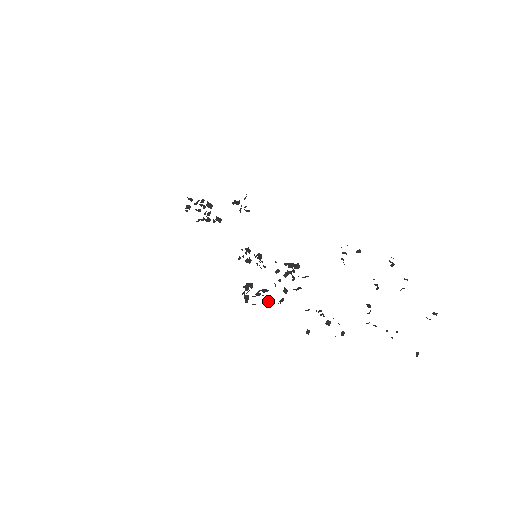
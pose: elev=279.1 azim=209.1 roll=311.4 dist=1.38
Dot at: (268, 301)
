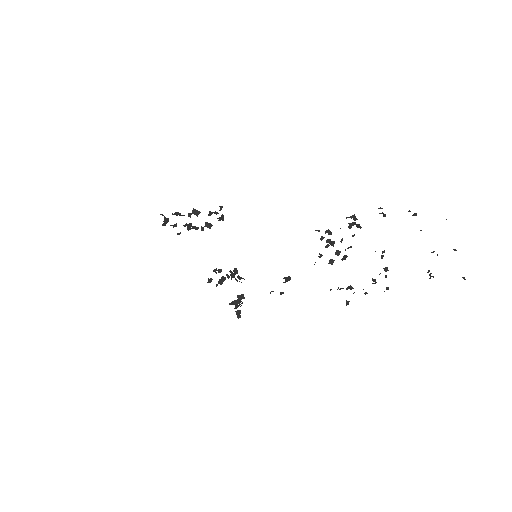
Dot at: (328, 263)
